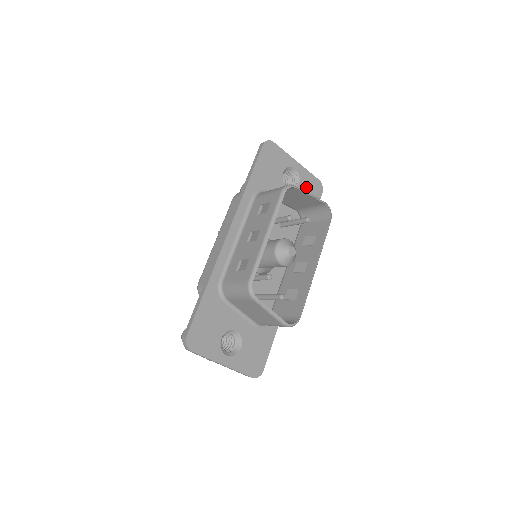
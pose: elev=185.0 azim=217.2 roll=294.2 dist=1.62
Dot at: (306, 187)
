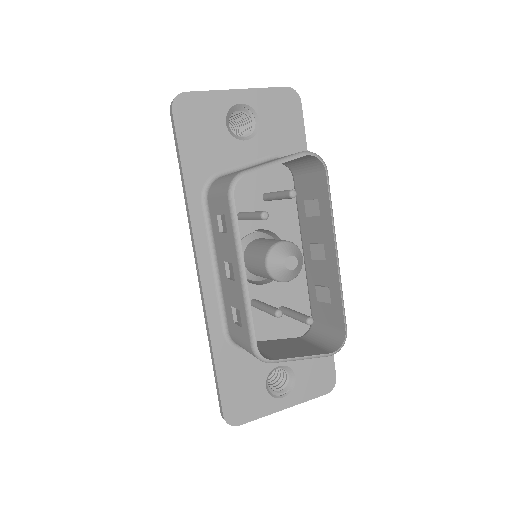
Dot at: (272, 115)
